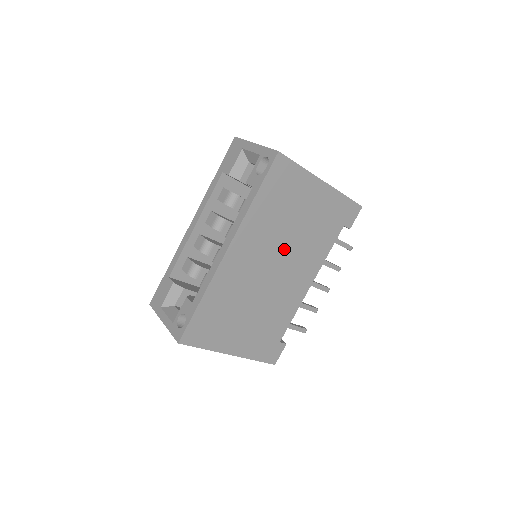
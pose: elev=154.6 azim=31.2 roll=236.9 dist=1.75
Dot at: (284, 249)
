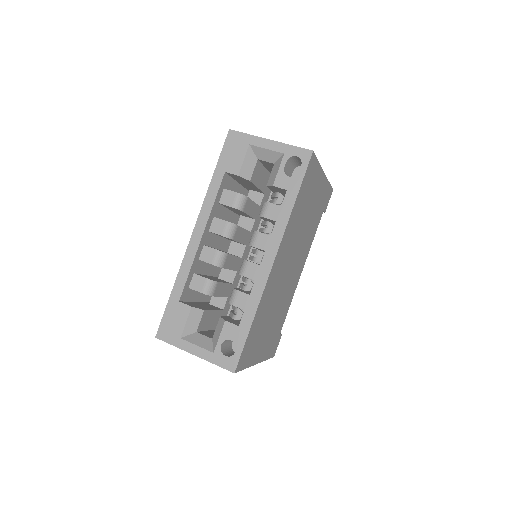
Dot at: (297, 246)
